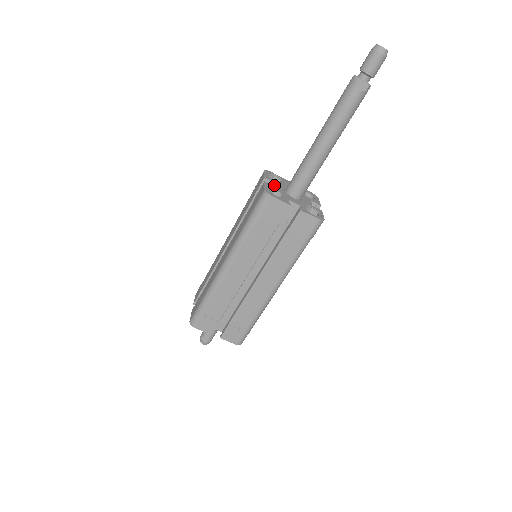
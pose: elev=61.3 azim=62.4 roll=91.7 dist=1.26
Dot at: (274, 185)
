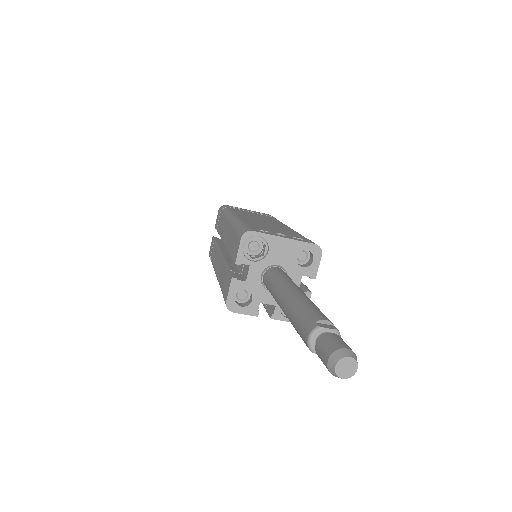
Dot at: (247, 275)
